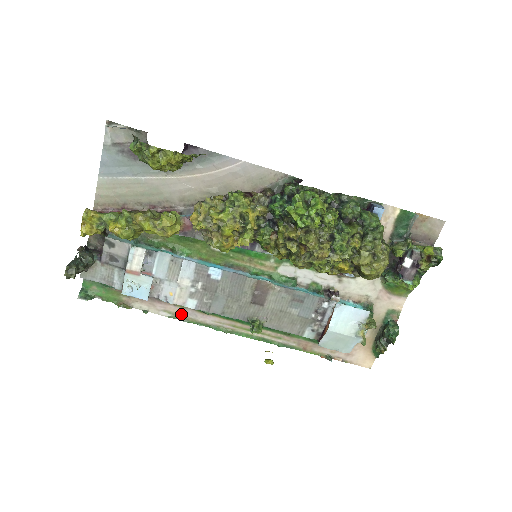
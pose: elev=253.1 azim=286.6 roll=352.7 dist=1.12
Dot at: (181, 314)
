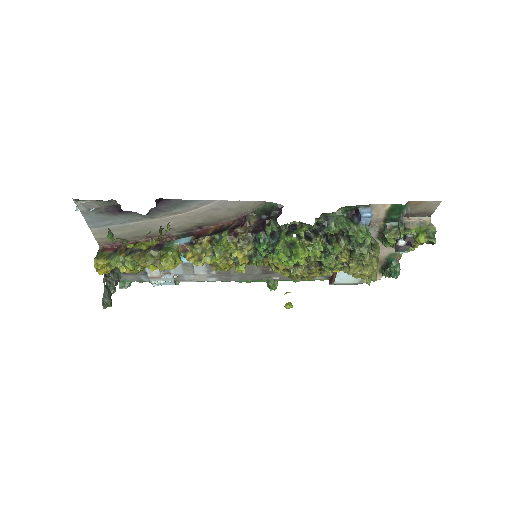
Dot at: occluded
